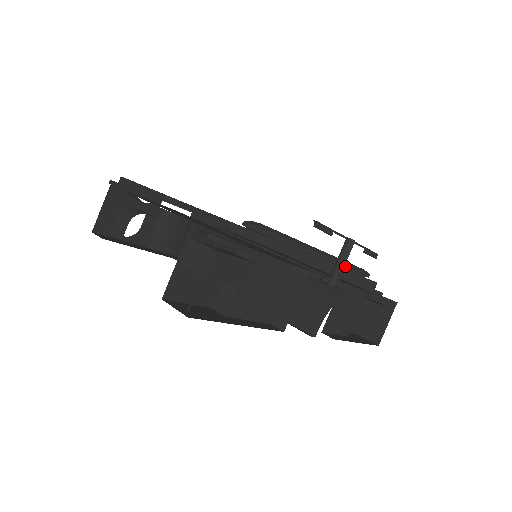
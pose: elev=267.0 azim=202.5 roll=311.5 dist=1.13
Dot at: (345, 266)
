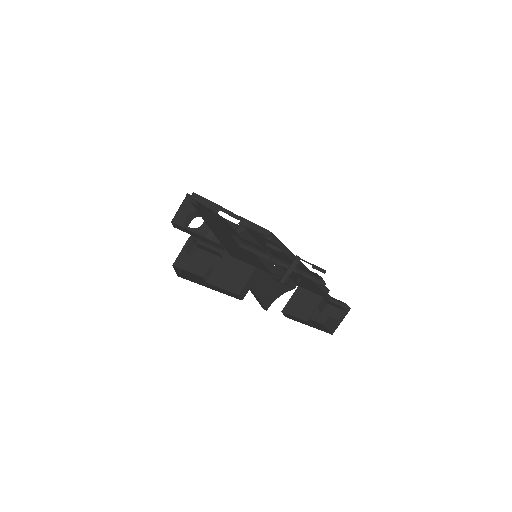
Dot at: (301, 274)
